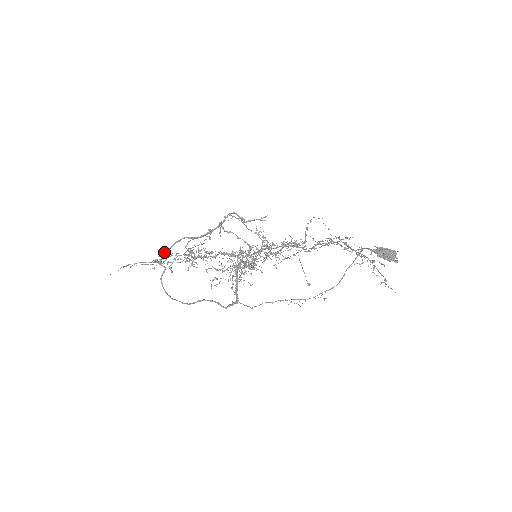
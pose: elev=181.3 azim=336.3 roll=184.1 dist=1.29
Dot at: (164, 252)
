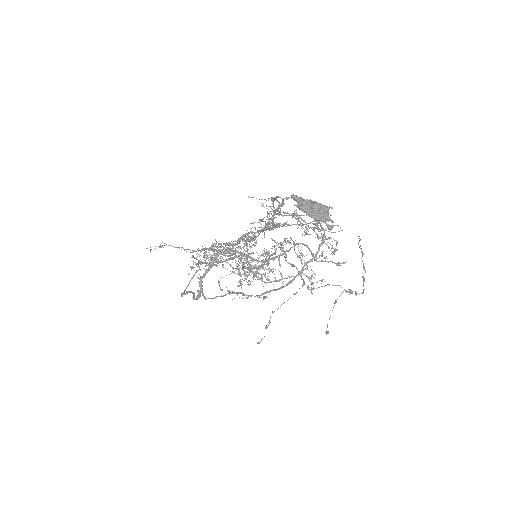
Dot at: (216, 261)
